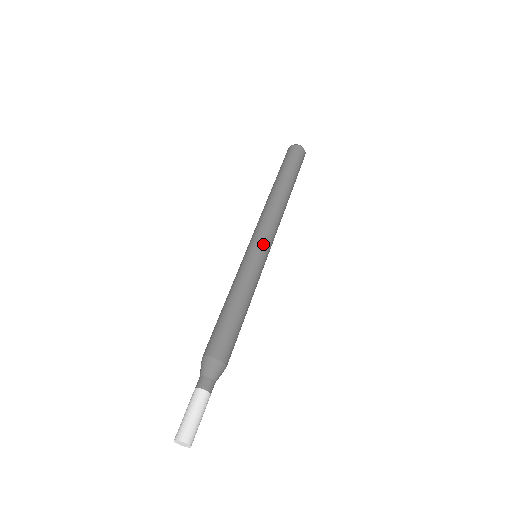
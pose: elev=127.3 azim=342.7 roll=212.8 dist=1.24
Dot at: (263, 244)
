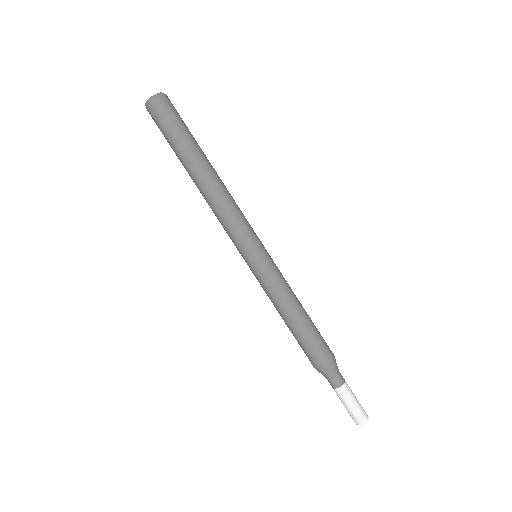
Dot at: (250, 249)
